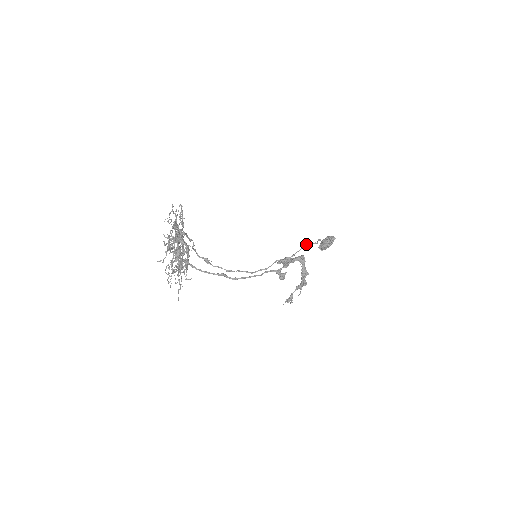
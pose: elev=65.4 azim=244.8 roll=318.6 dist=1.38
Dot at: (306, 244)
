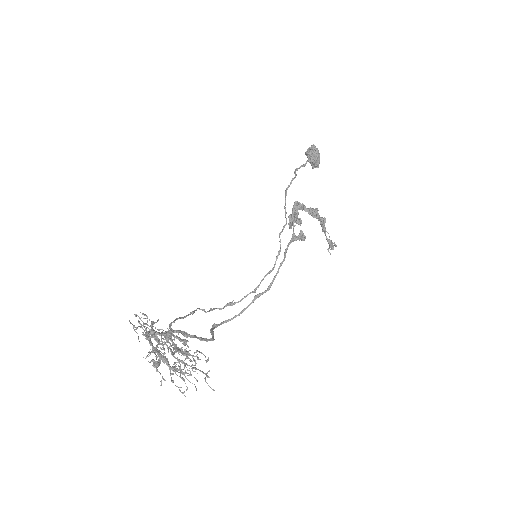
Dot at: (285, 192)
